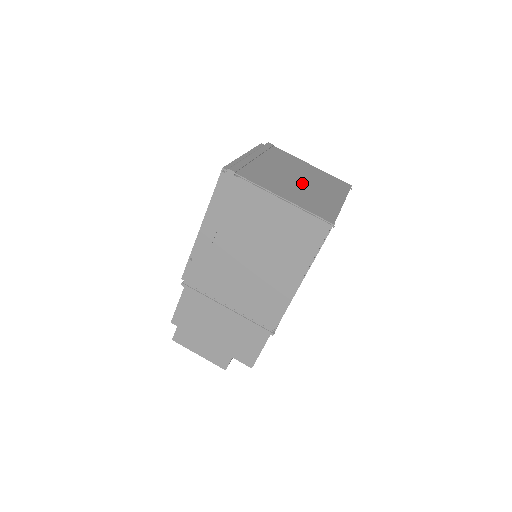
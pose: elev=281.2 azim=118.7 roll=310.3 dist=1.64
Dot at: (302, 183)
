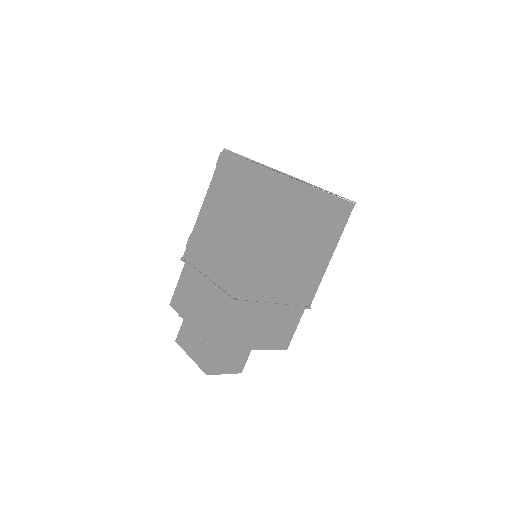
Dot at: occluded
